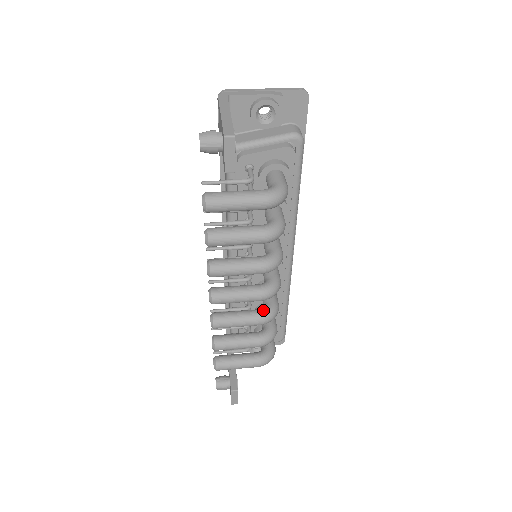
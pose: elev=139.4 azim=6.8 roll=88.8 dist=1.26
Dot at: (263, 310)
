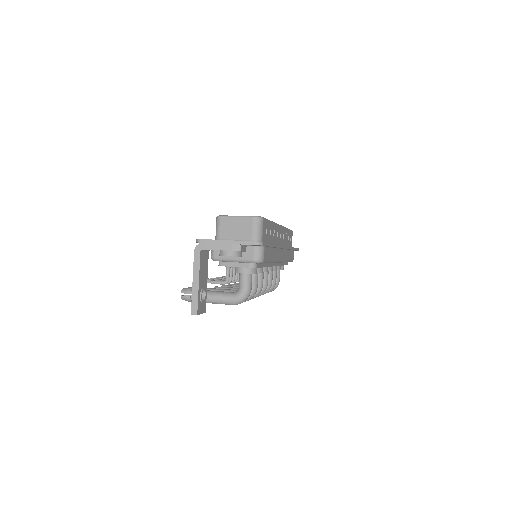
Dot at: occluded
